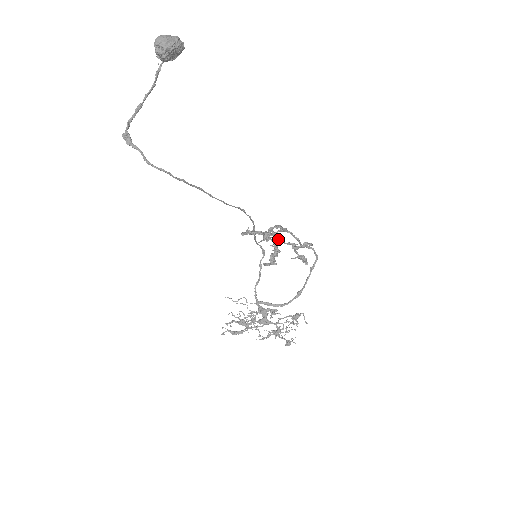
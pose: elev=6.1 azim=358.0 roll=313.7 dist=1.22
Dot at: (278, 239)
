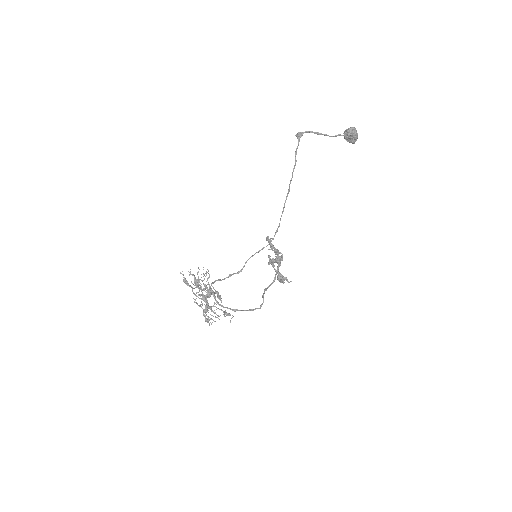
Dot at: (273, 263)
